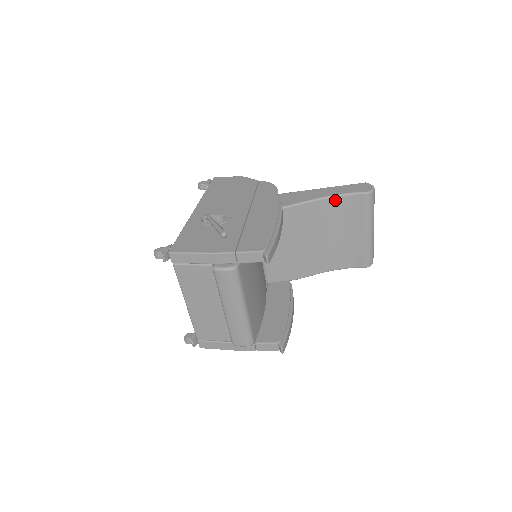
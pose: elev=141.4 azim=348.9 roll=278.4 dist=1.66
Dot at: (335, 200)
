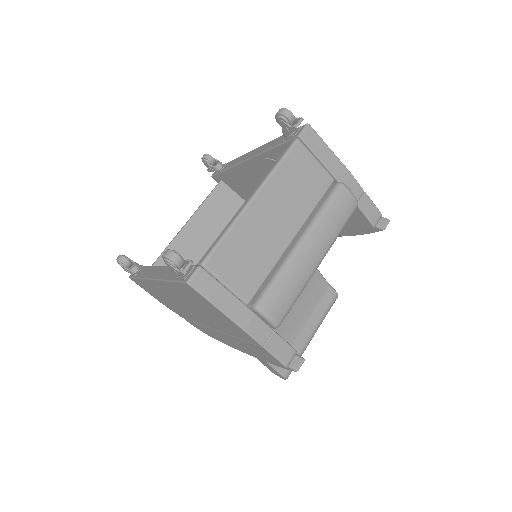
Dot at: (318, 277)
